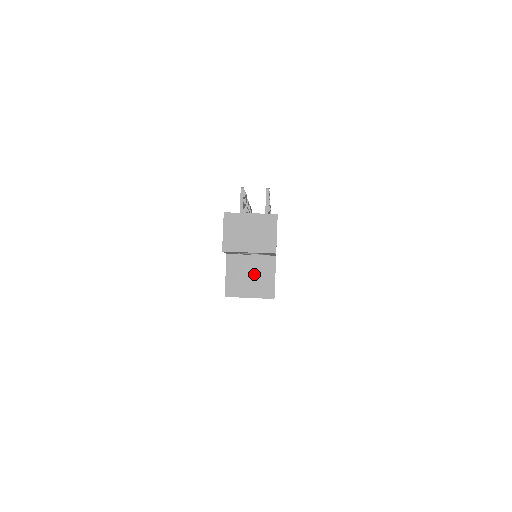
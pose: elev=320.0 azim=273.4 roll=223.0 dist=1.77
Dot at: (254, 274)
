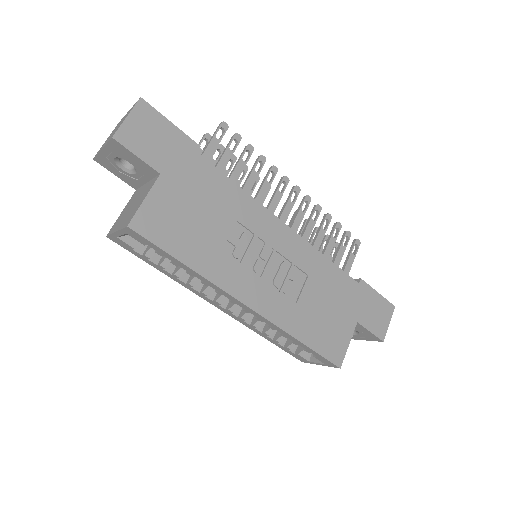
Dot at: (135, 203)
